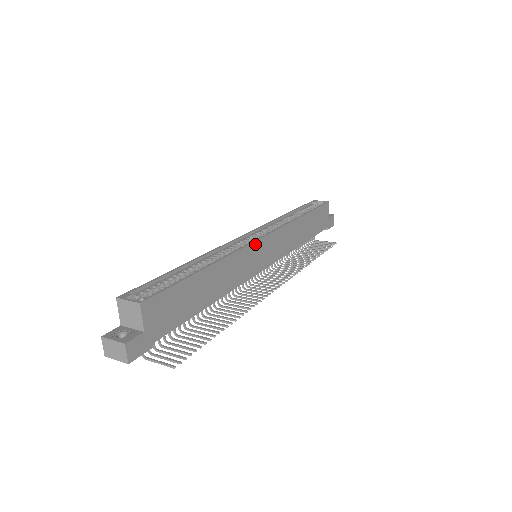
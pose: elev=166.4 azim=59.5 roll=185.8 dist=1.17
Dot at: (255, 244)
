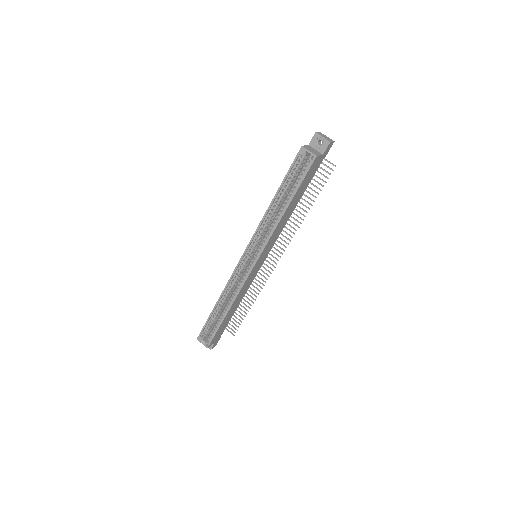
Dot at: (250, 274)
